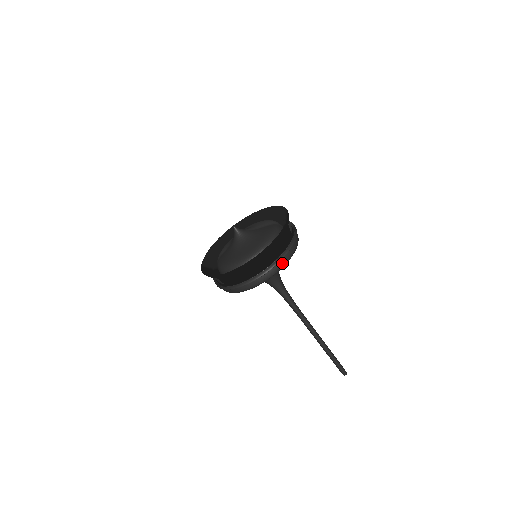
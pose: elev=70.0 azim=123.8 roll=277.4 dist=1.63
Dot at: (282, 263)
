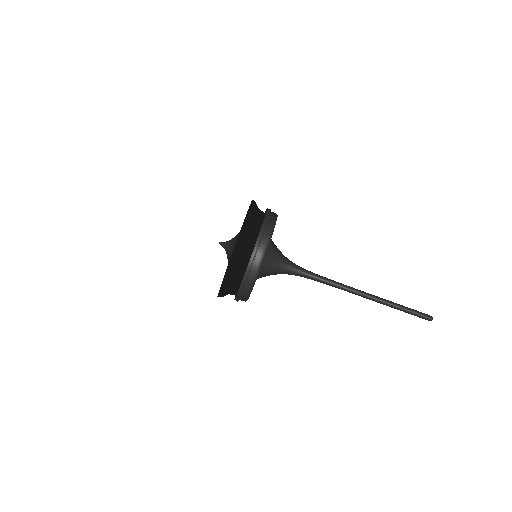
Dot at: (272, 220)
